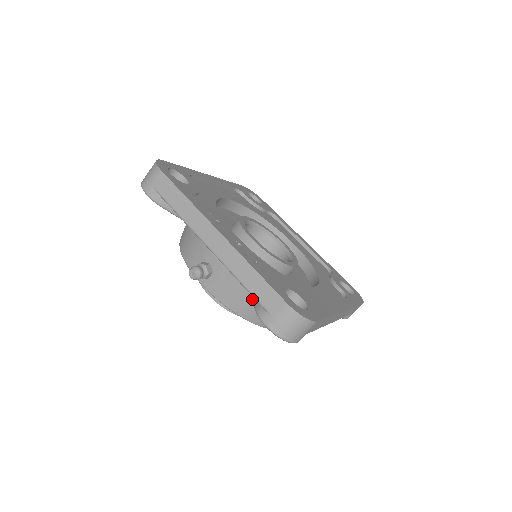
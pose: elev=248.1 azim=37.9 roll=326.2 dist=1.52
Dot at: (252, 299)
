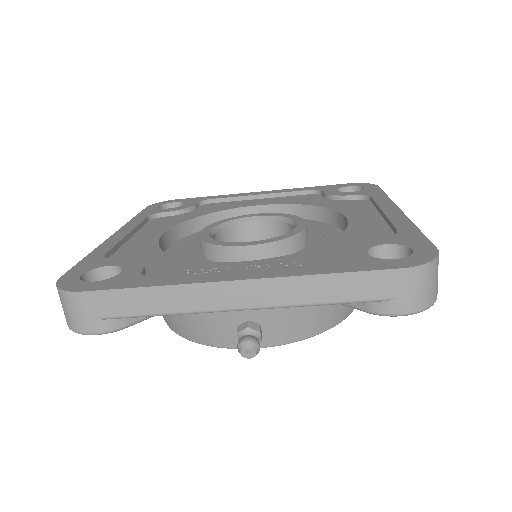
Dot at: occluded
